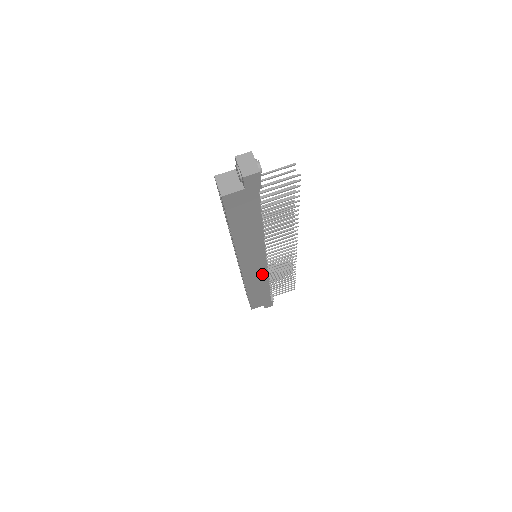
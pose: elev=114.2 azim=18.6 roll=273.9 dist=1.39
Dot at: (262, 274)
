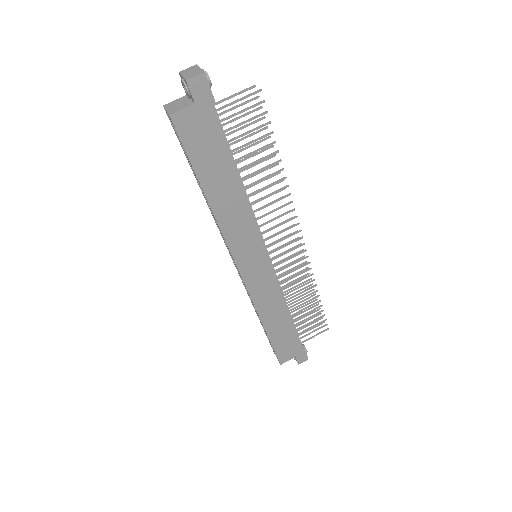
Dot at: (271, 286)
